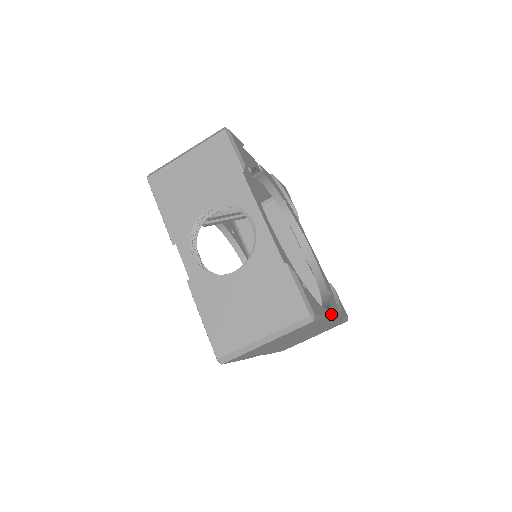
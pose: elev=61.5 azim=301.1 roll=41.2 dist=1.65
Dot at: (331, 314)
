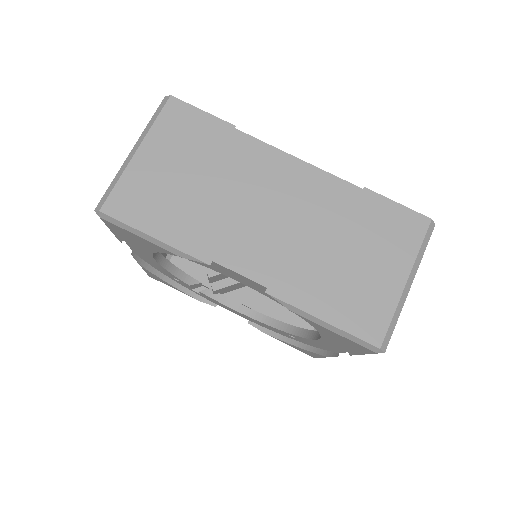
Dot at: occluded
